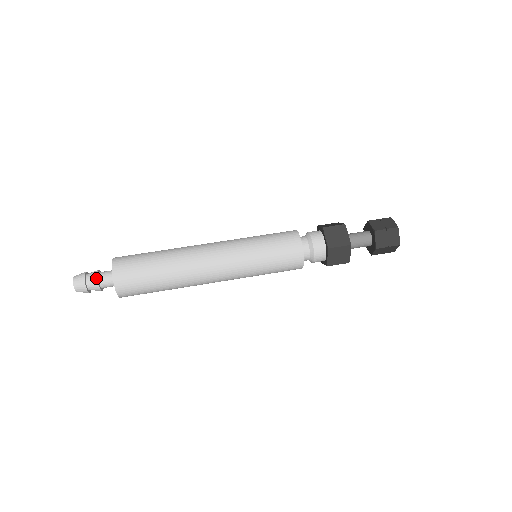
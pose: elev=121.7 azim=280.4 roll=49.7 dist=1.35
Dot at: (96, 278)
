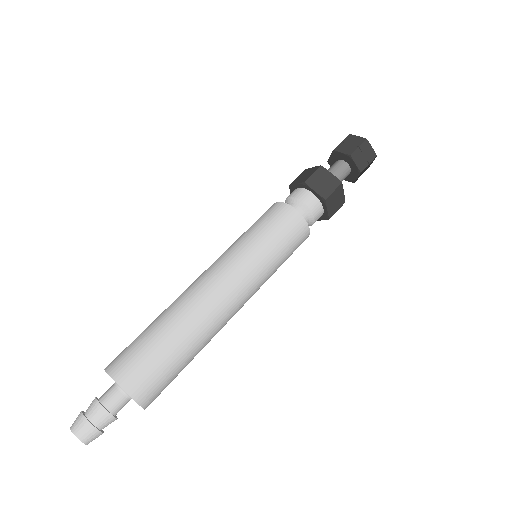
Dot at: (114, 419)
